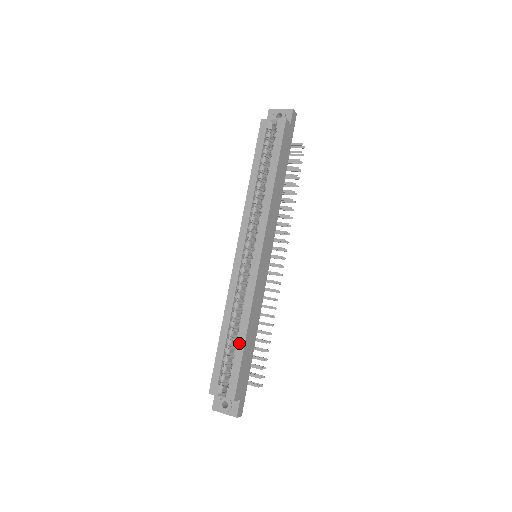
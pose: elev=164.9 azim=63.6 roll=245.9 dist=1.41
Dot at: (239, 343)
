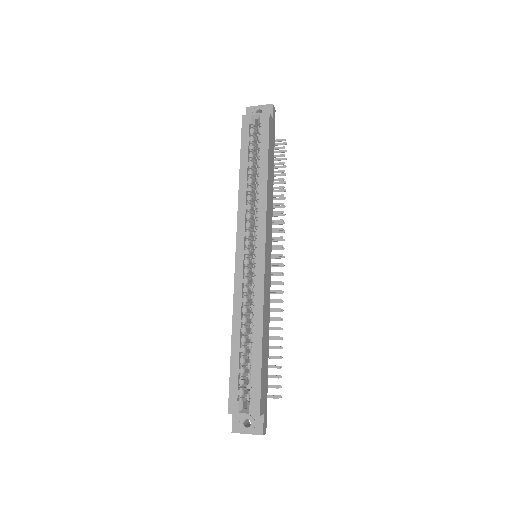
Dot at: (255, 350)
